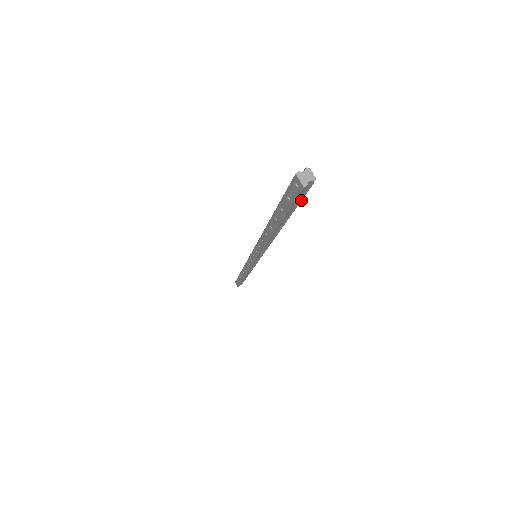
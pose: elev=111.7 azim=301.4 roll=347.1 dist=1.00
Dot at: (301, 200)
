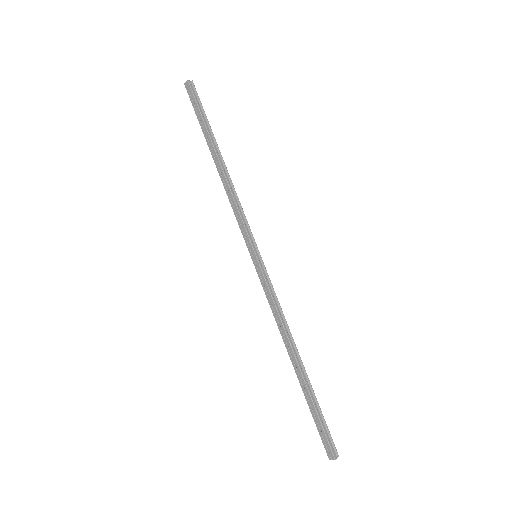
Dot at: (201, 104)
